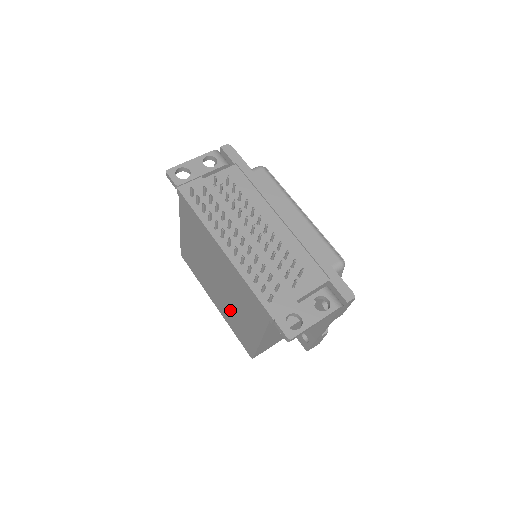
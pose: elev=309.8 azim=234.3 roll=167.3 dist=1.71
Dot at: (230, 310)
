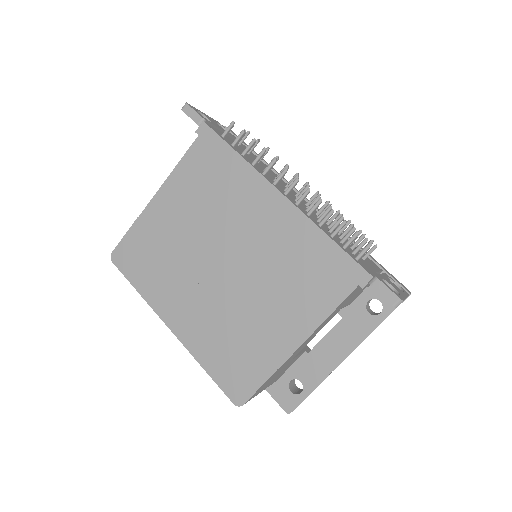
Dot at: (226, 317)
